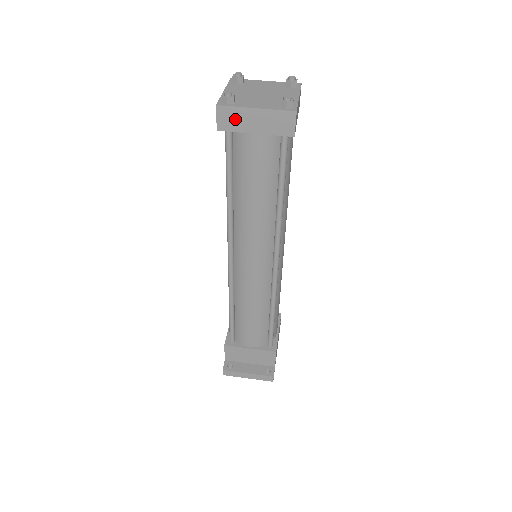
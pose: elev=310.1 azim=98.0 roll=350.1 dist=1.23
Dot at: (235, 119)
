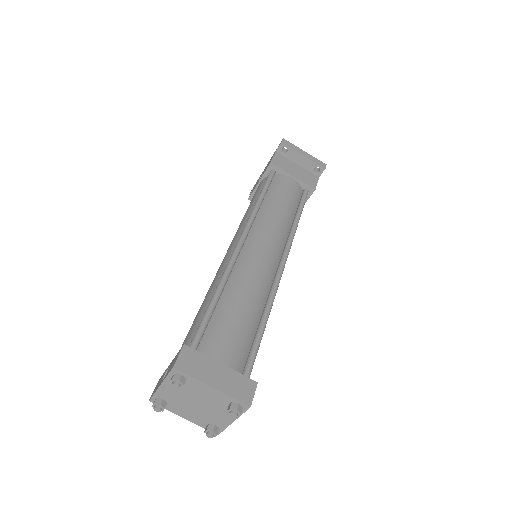
Dot at: occluded
